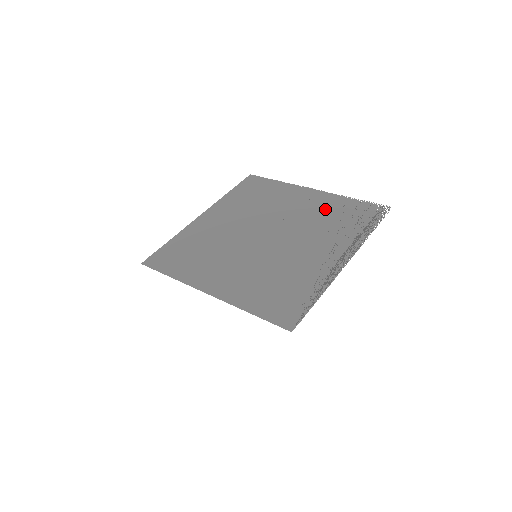
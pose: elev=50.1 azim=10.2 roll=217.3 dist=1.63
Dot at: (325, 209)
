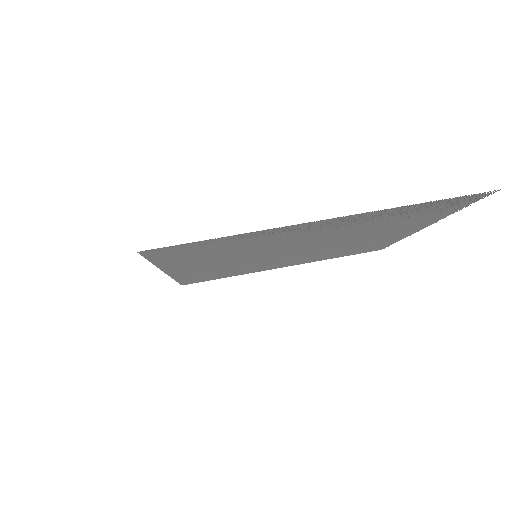
Dot at: (401, 225)
